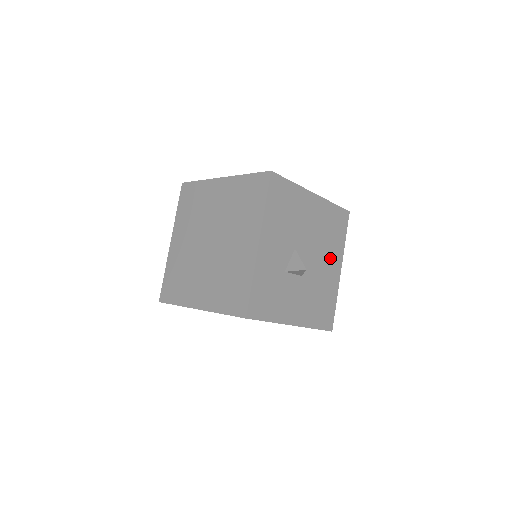
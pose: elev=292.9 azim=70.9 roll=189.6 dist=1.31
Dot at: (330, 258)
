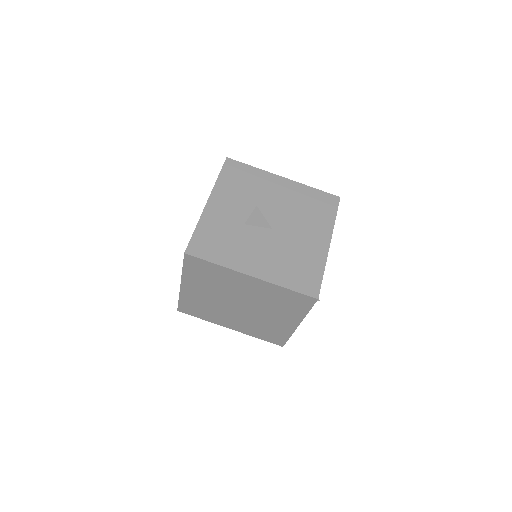
Dot at: occluded
